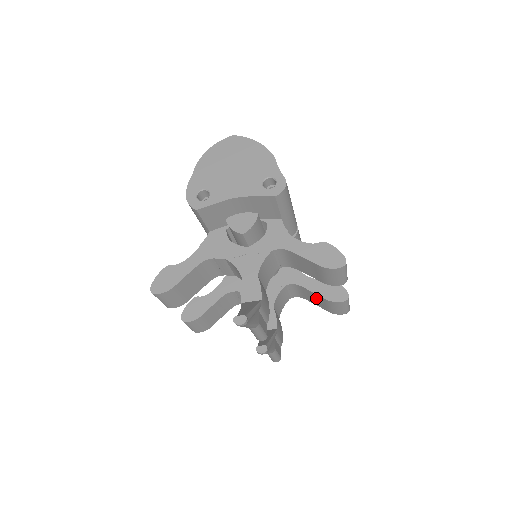
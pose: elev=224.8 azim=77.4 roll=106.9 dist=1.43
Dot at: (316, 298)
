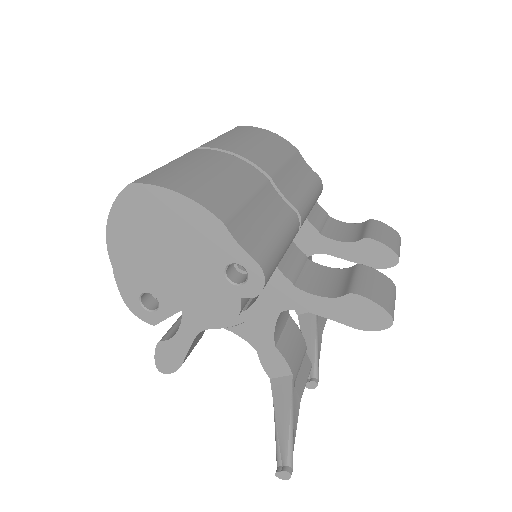
Dot at: occluded
